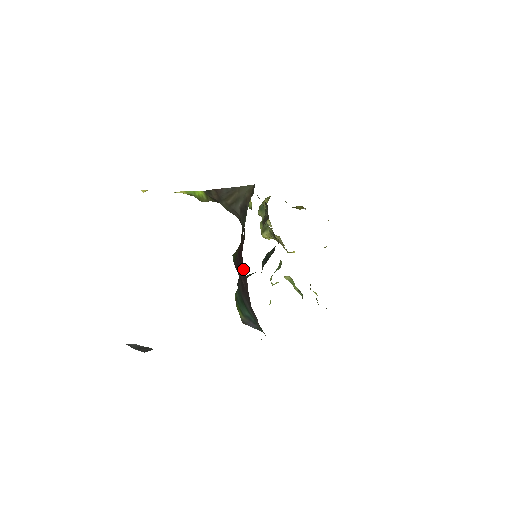
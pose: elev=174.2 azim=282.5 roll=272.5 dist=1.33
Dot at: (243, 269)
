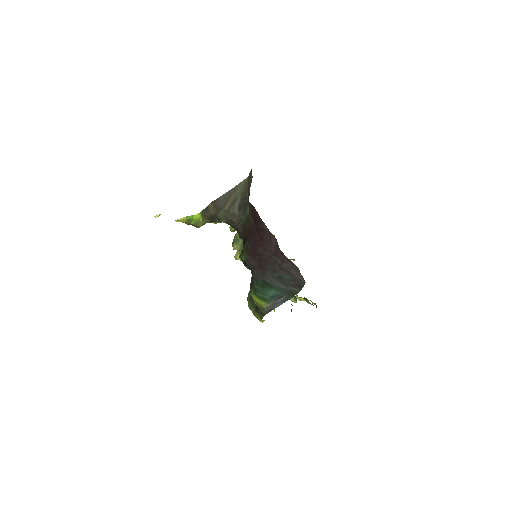
Dot at: (263, 239)
